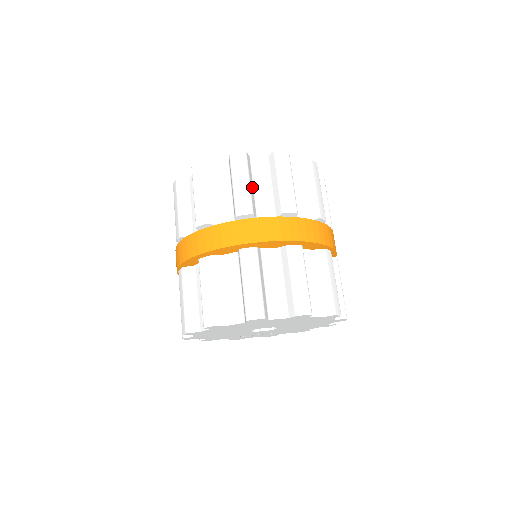
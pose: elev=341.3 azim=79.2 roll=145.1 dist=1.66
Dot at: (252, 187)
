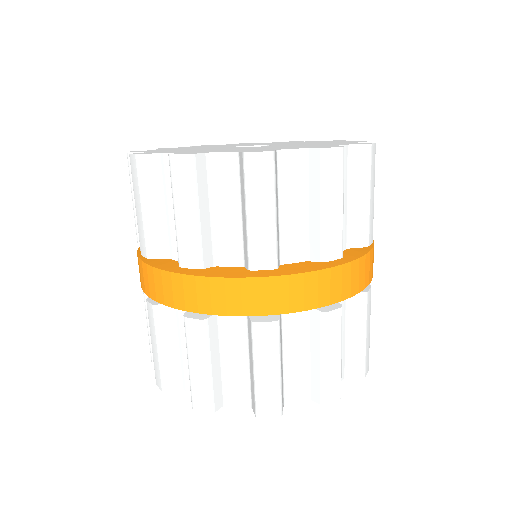
Dot at: (207, 214)
